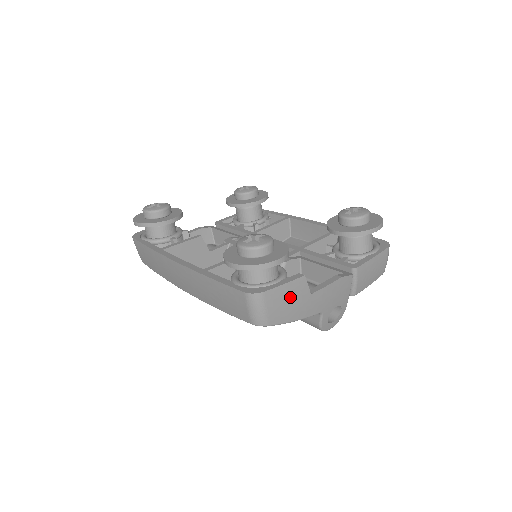
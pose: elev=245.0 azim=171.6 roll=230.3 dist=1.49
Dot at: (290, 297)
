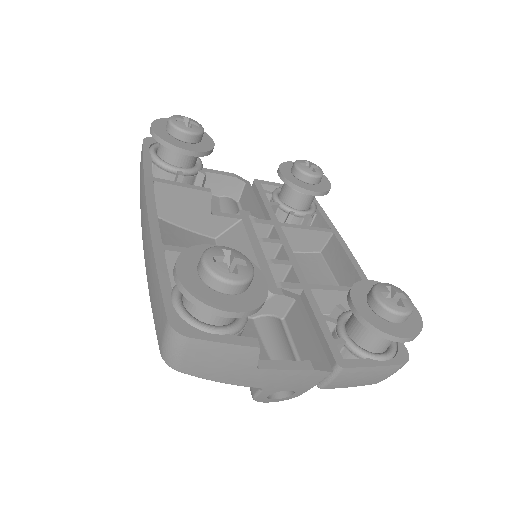
Dot at: (225, 359)
